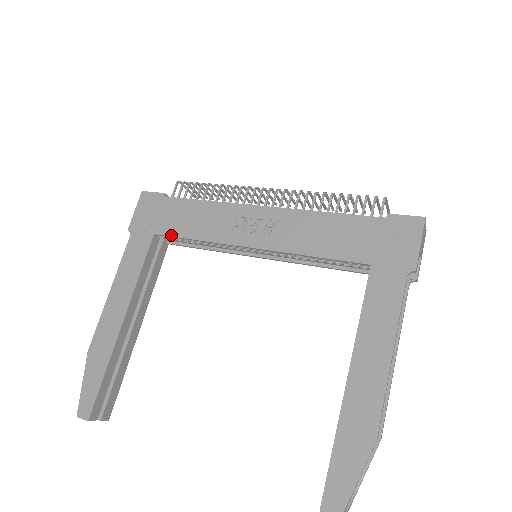
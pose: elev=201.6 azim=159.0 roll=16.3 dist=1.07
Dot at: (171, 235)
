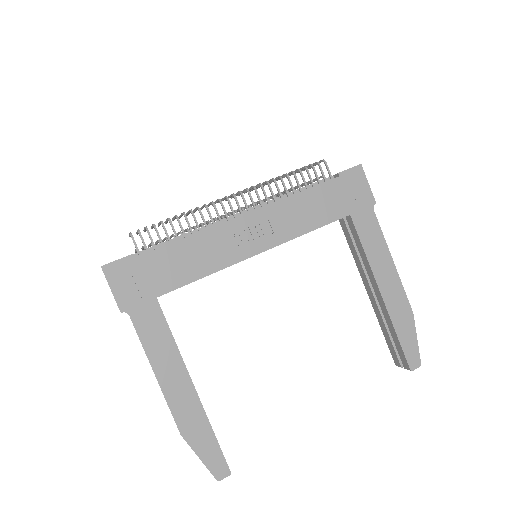
Dot at: (177, 287)
